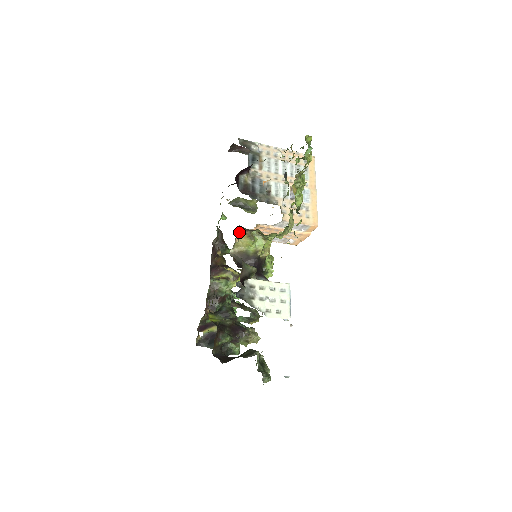
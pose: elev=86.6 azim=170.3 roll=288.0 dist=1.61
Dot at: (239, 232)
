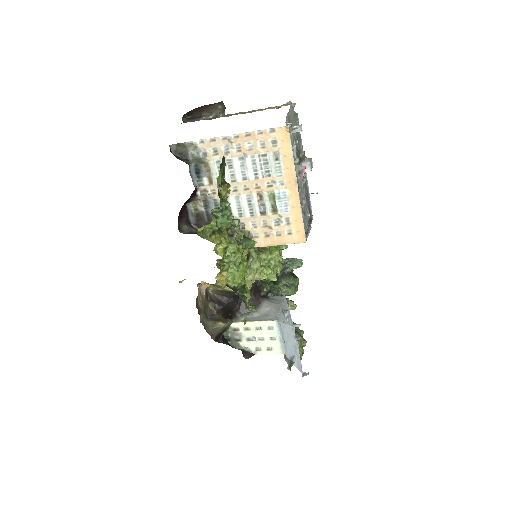
Dot at: (204, 282)
